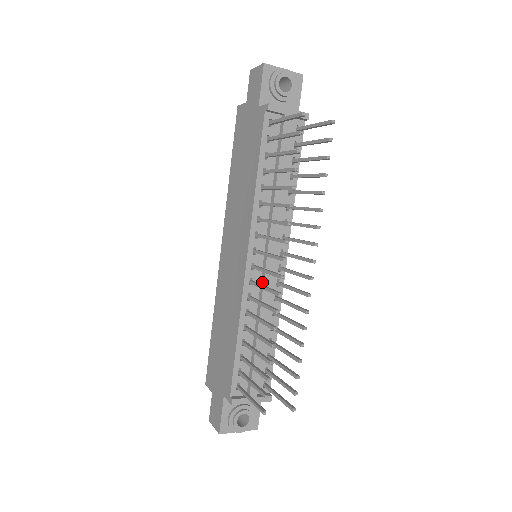
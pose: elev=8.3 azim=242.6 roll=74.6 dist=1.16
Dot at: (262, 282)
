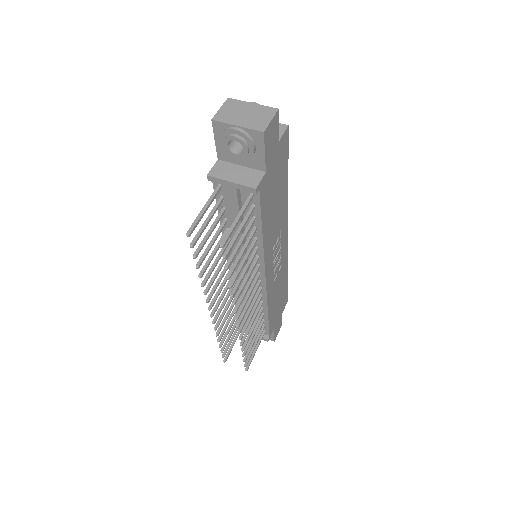
Dot at: occluded
